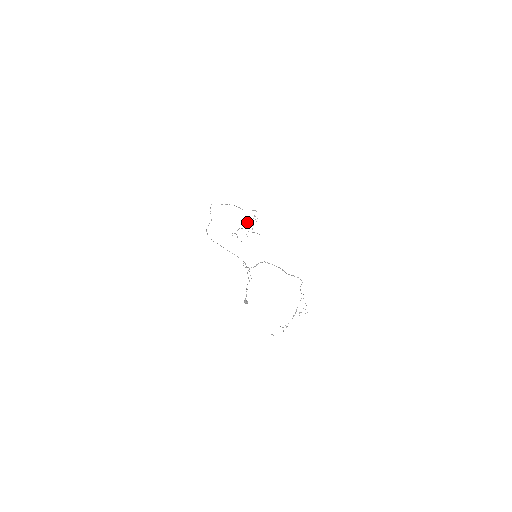
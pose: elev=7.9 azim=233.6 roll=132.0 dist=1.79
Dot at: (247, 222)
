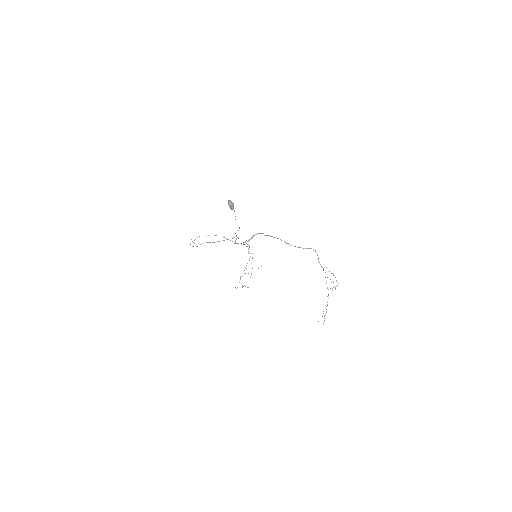
Dot at: occluded
